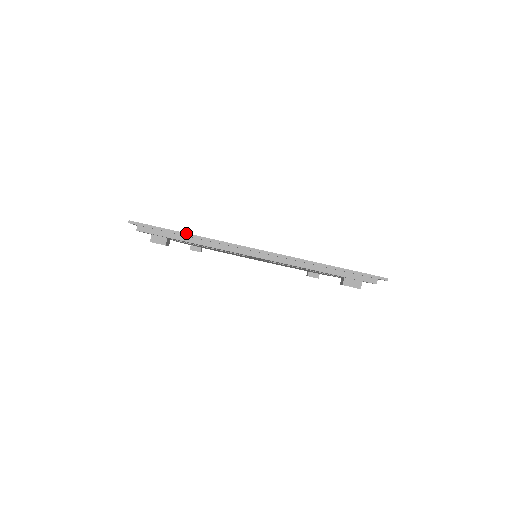
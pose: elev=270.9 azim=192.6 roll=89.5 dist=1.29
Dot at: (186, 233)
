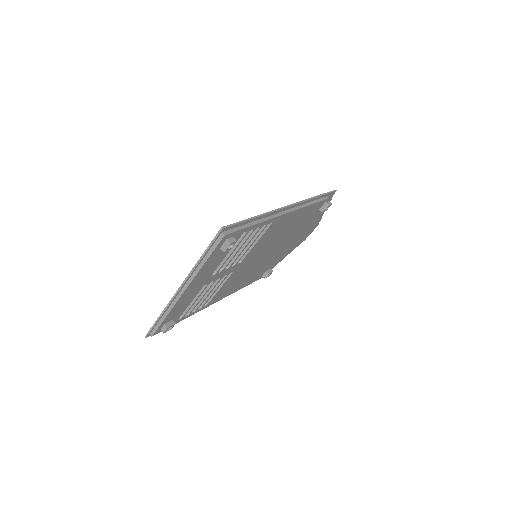
Dot at: (159, 317)
